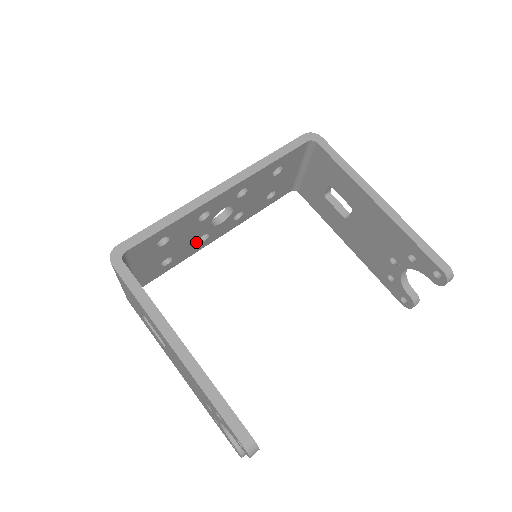
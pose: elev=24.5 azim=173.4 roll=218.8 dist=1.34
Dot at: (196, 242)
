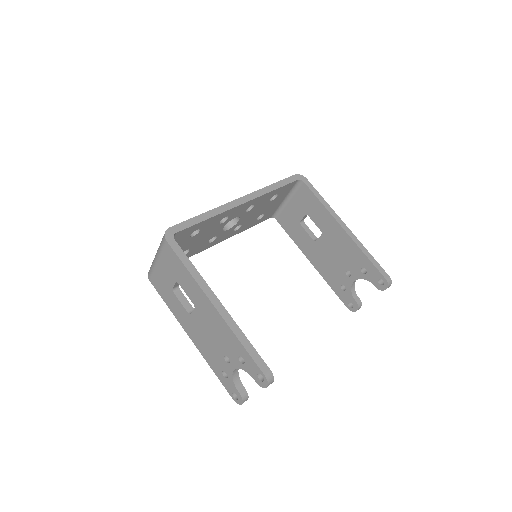
Dot at: (207, 241)
